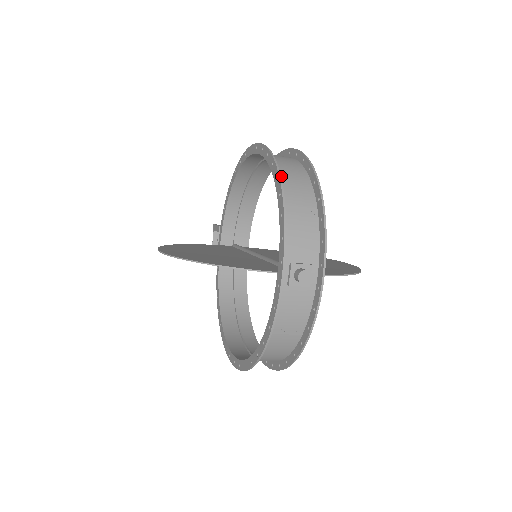
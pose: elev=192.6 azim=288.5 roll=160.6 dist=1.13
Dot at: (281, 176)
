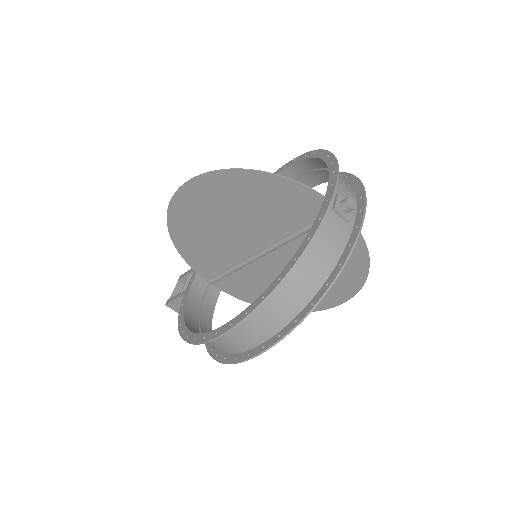
Dot at: (321, 161)
